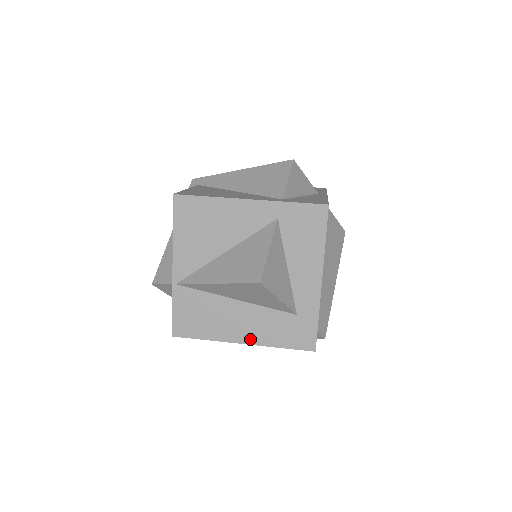
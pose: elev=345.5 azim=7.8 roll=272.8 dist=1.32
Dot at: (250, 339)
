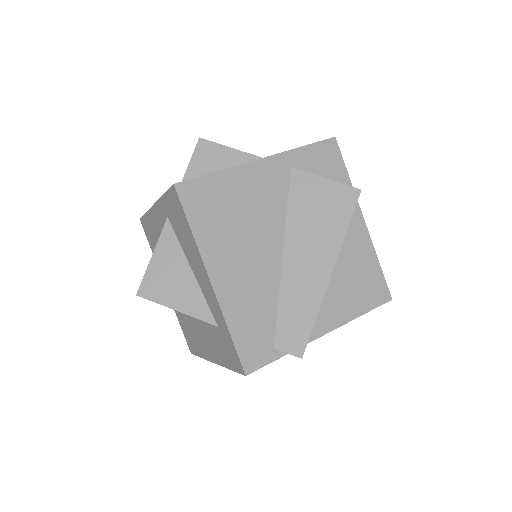
Dot at: (214, 357)
